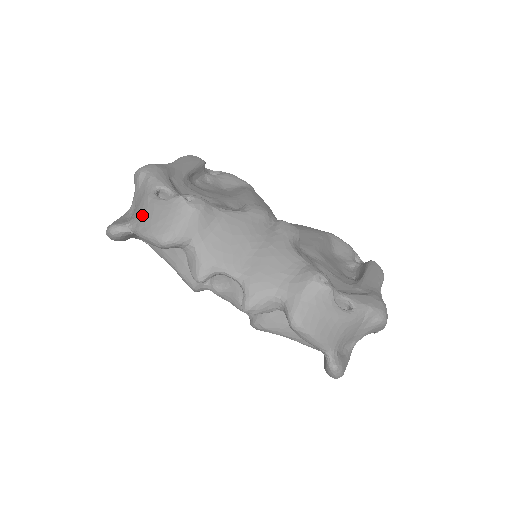
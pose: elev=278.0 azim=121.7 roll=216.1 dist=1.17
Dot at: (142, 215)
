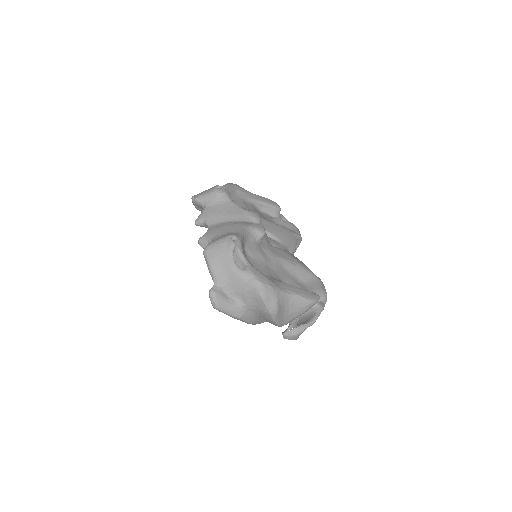
Dot at: occluded
